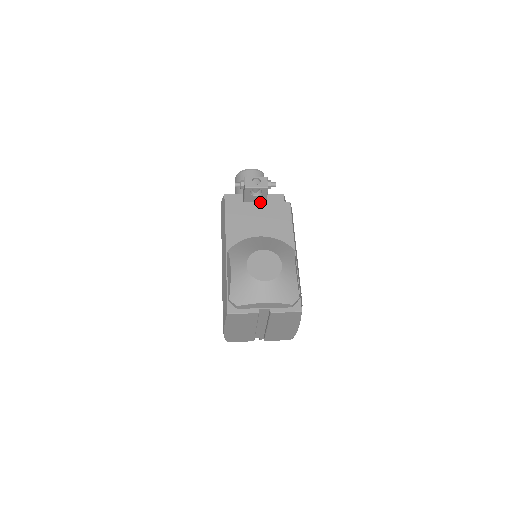
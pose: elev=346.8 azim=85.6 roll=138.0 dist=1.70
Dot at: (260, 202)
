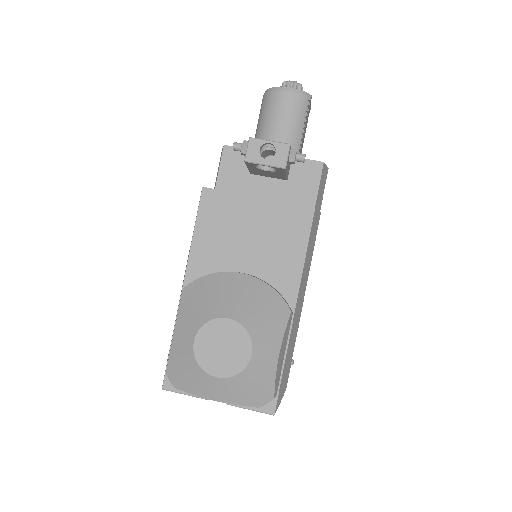
Dot at: (262, 198)
